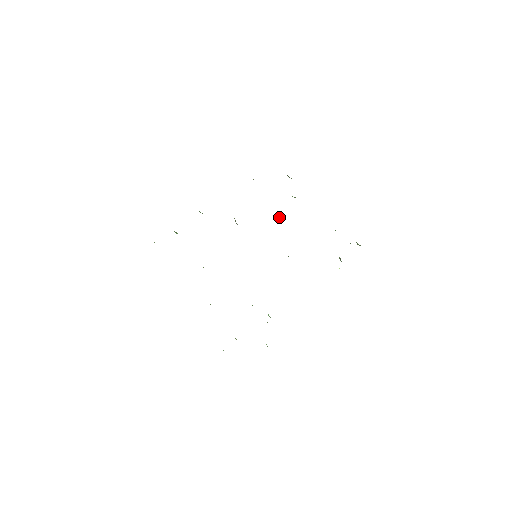
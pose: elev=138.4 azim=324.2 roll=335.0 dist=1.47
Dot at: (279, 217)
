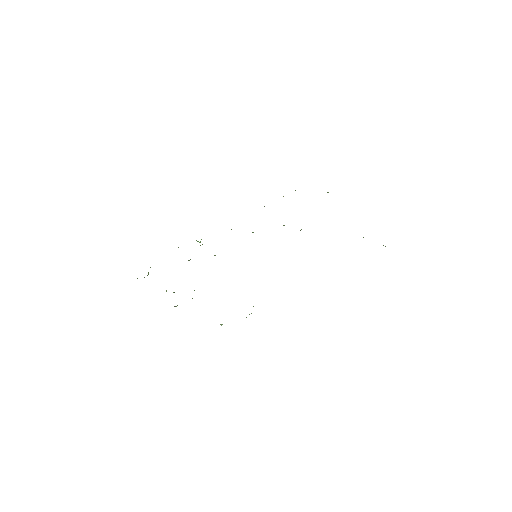
Dot at: occluded
